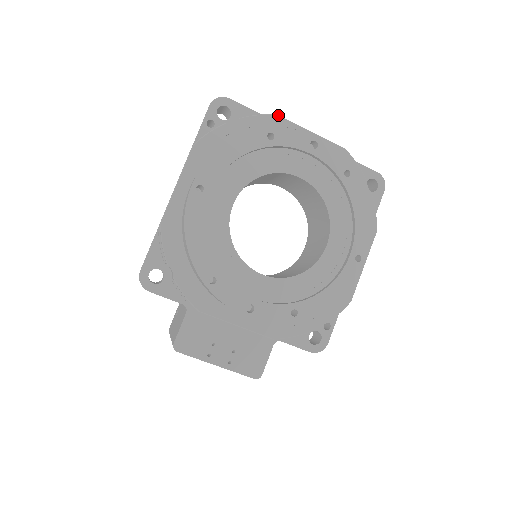
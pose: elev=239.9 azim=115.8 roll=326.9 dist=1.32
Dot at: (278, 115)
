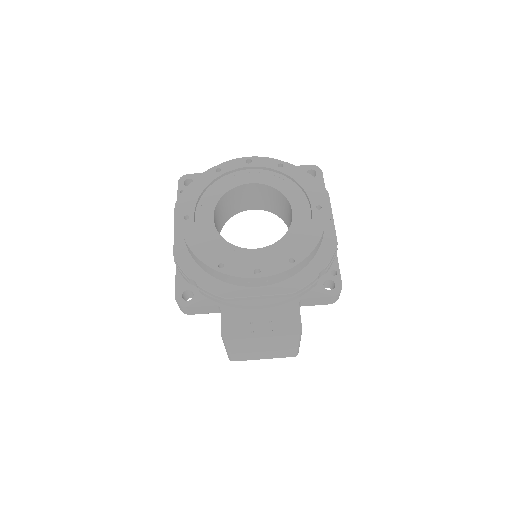
Dot at: occluded
